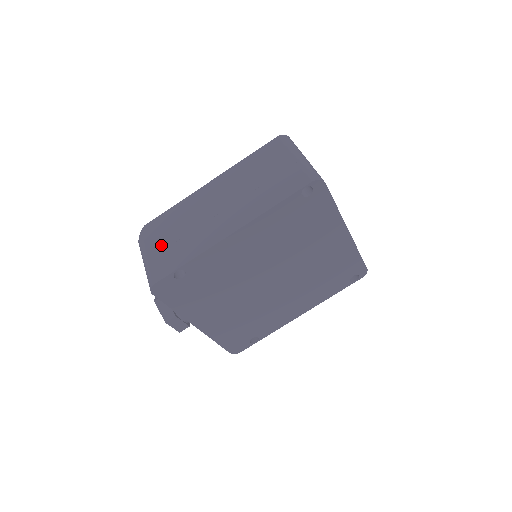
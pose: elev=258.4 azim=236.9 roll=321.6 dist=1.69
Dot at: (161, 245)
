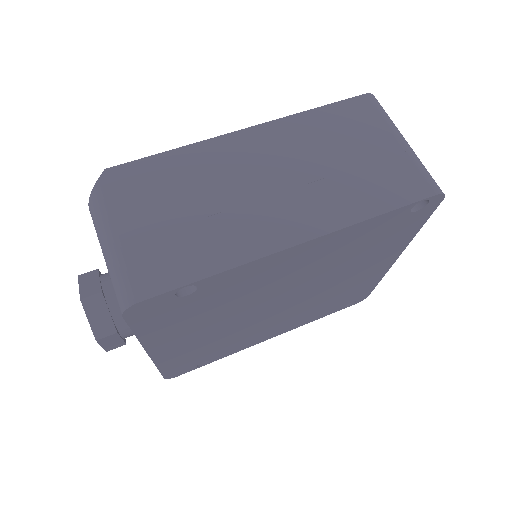
Dot at: (149, 222)
